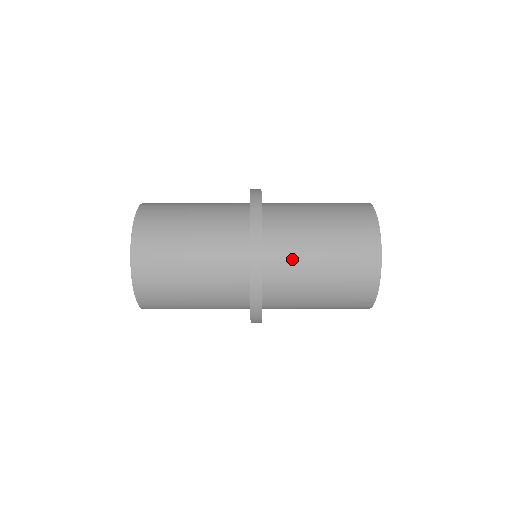
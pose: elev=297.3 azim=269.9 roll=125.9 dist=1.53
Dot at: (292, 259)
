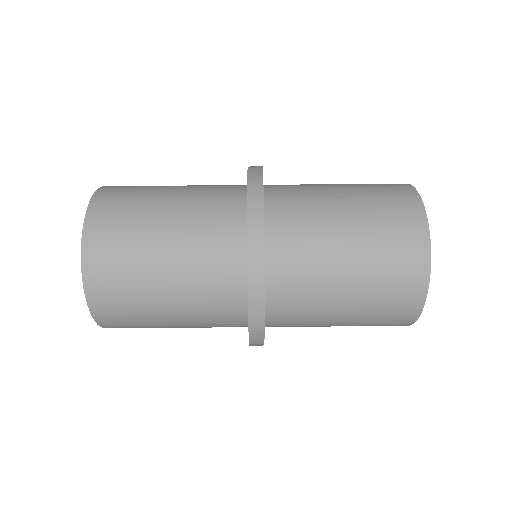
Dot at: (306, 281)
